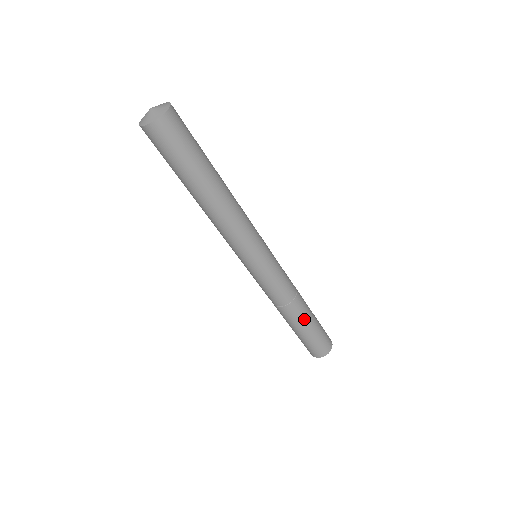
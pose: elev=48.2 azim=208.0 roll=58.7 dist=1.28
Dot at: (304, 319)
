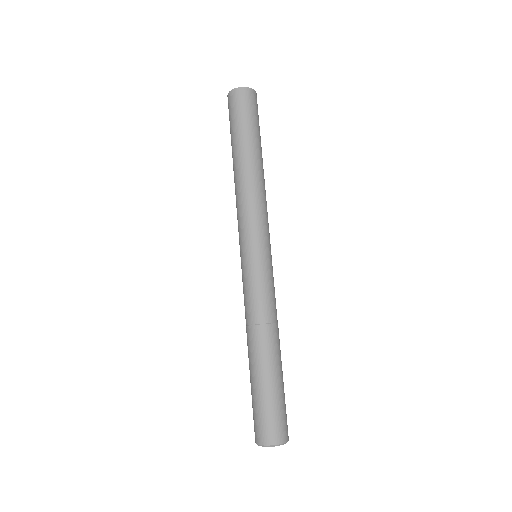
Dot at: (263, 361)
